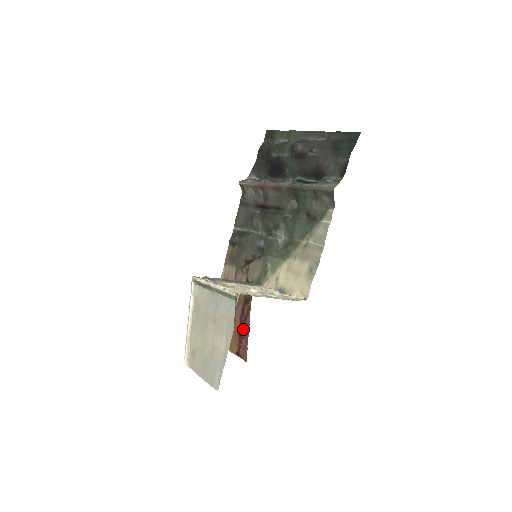
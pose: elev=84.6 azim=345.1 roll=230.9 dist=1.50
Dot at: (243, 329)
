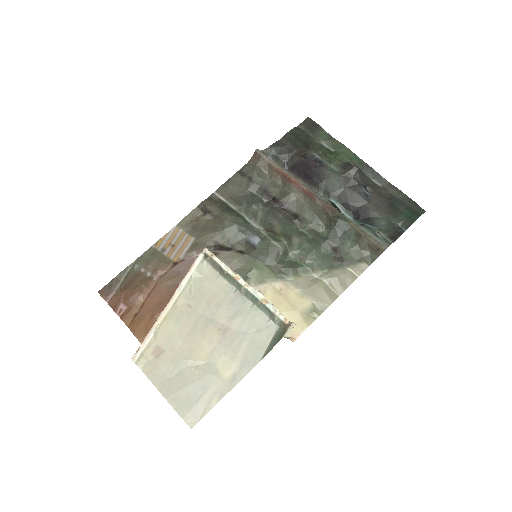
Dot at: occluded
